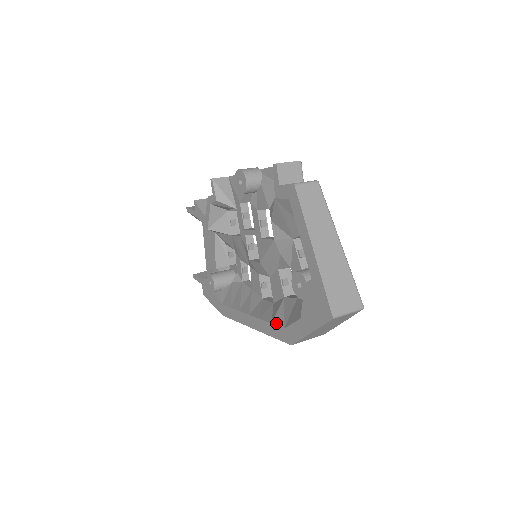
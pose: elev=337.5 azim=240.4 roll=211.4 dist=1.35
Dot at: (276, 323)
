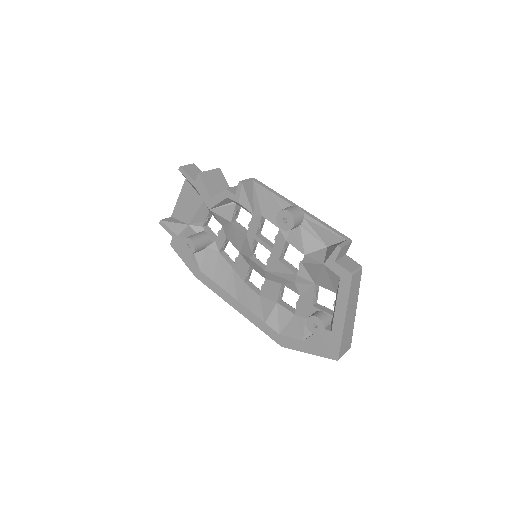
Dot at: (270, 325)
